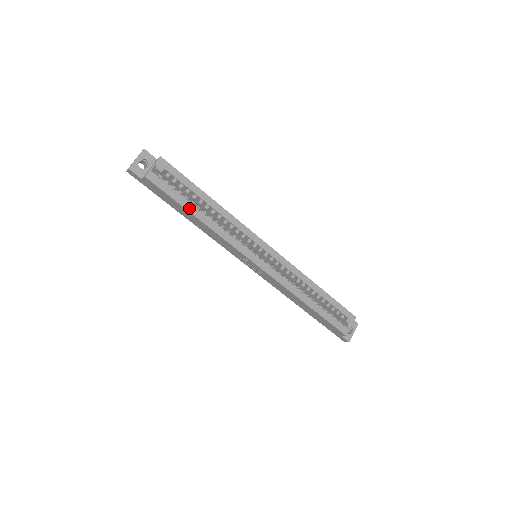
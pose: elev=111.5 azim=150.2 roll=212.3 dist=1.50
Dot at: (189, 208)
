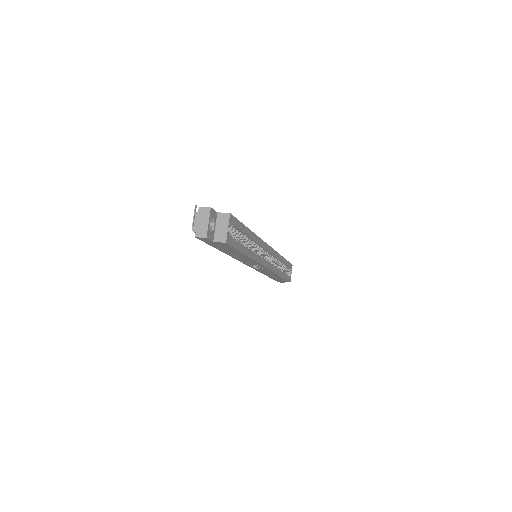
Dot at: (244, 251)
